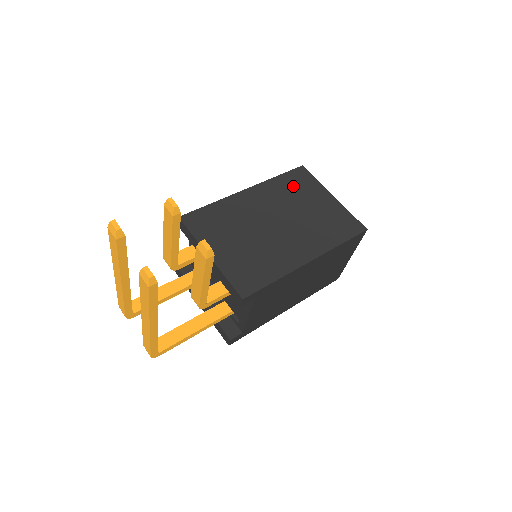
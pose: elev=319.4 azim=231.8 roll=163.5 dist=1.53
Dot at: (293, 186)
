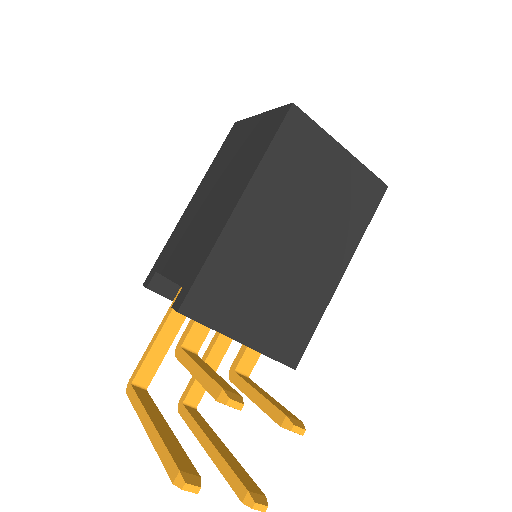
Dot at: (293, 159)
